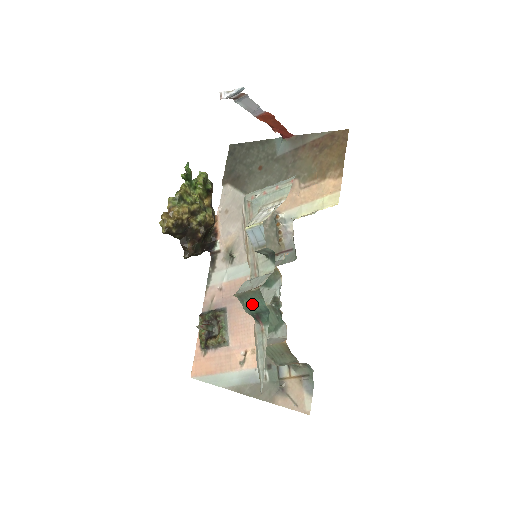
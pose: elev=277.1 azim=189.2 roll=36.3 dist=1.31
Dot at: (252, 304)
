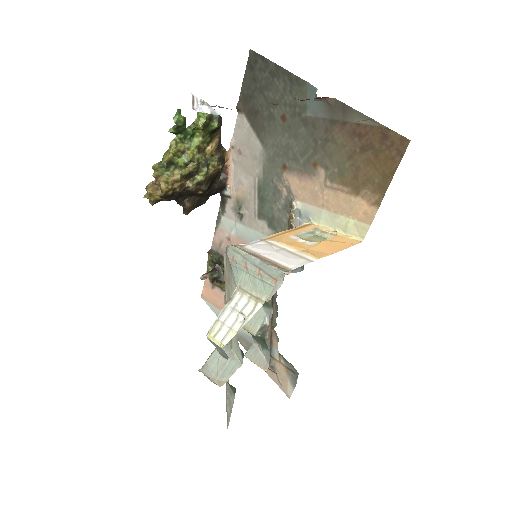
Dot at: occluded
